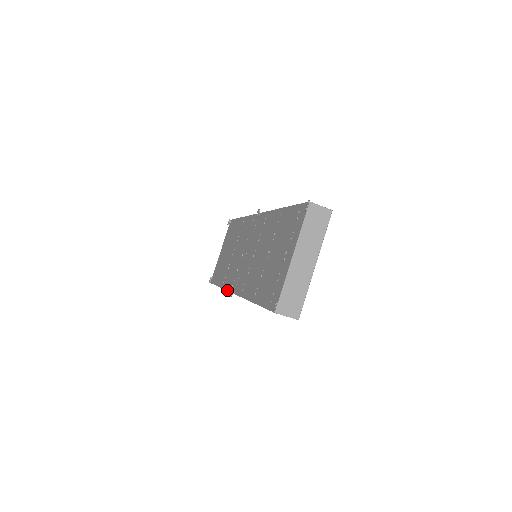
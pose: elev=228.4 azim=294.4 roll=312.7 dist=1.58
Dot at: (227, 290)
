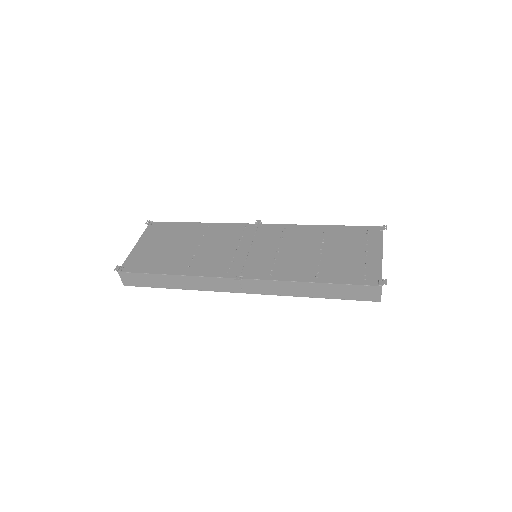
Dot at: (211, 276)
